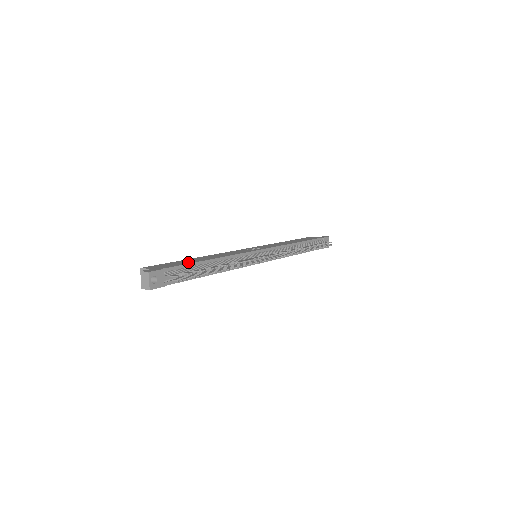
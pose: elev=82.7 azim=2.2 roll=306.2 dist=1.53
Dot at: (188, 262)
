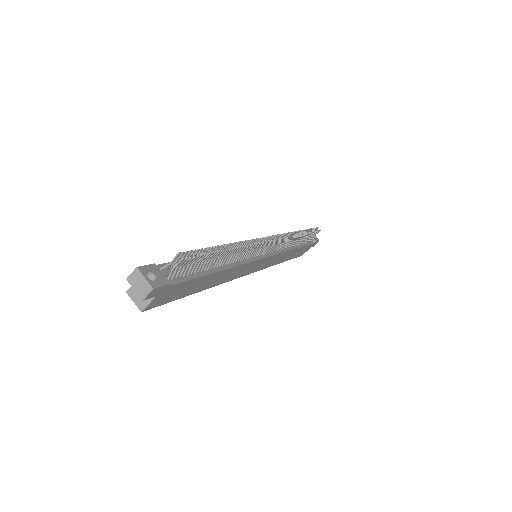
Dot at: occluded
